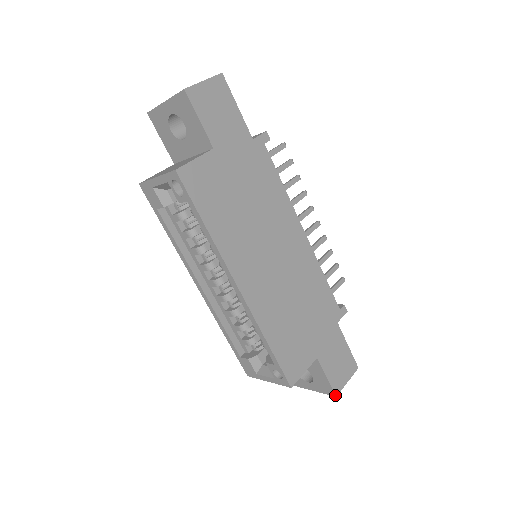
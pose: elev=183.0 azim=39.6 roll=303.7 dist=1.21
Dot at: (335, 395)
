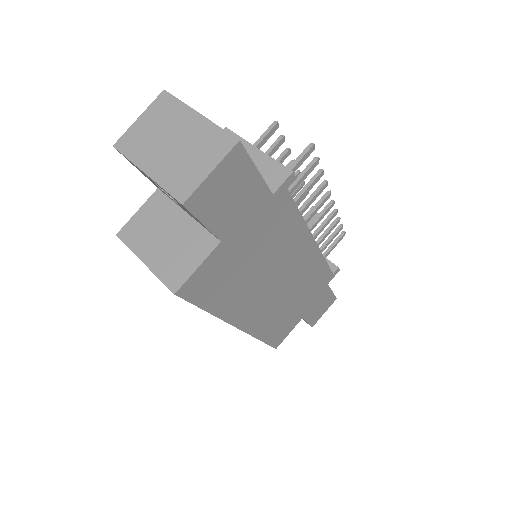
Dot at: occluded
